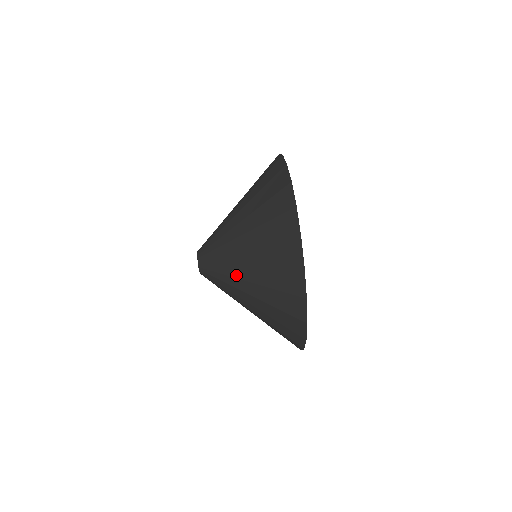
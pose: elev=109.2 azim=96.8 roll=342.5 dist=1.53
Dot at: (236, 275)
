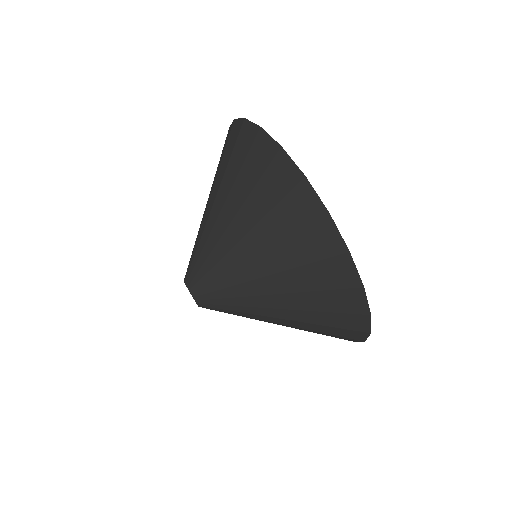
Dot at: (262, 314)
